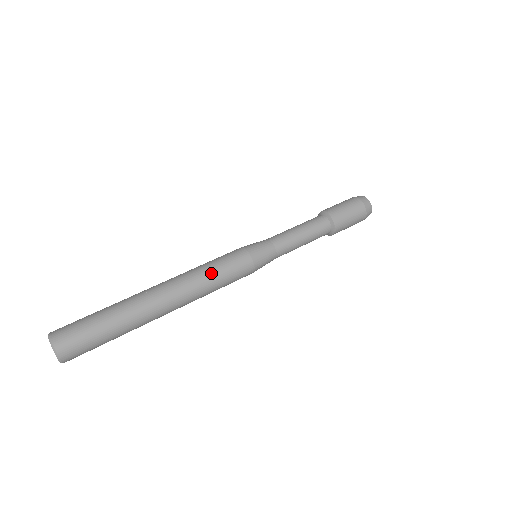
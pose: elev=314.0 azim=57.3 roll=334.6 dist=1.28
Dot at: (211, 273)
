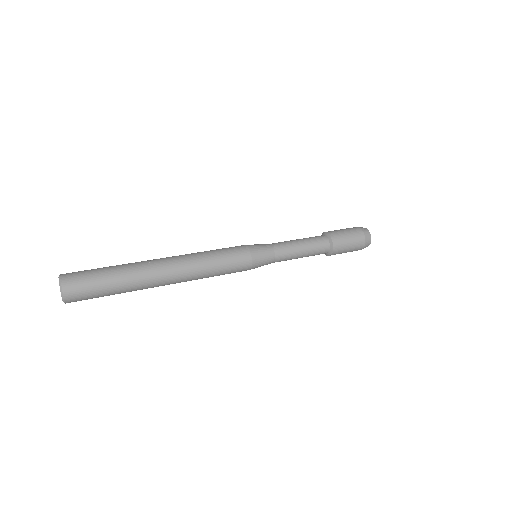
Dot at: (212, 260)
